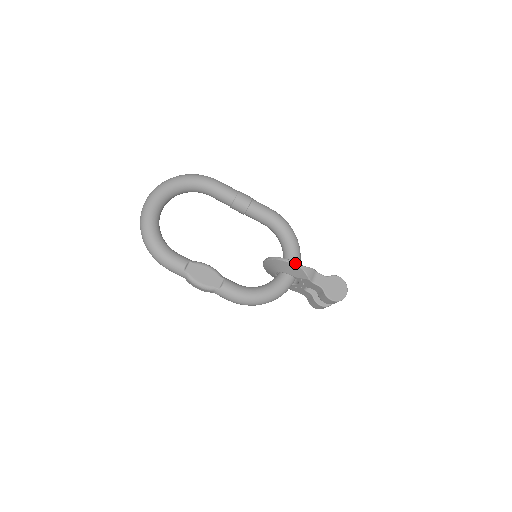
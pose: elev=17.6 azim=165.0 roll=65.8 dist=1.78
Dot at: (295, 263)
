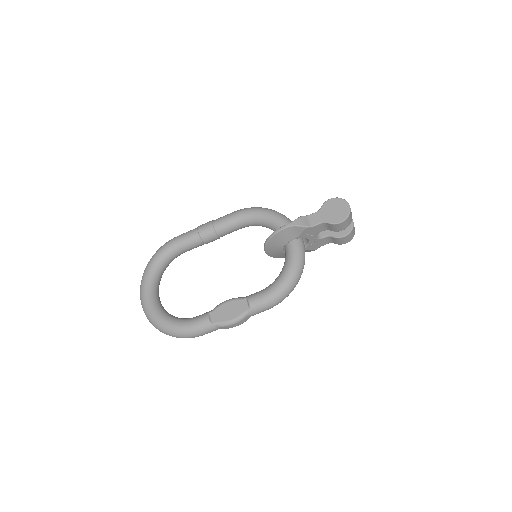
Dot at: (282, 228)
